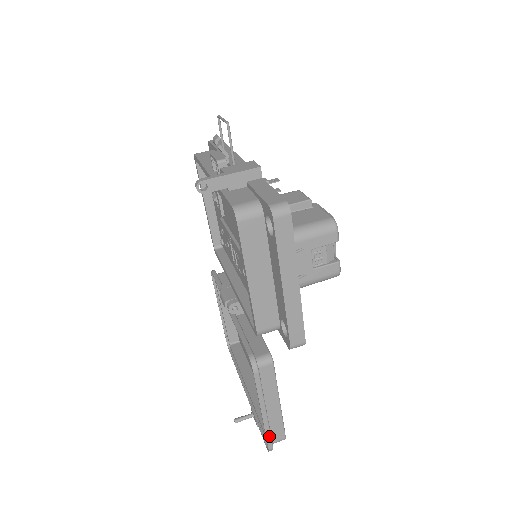
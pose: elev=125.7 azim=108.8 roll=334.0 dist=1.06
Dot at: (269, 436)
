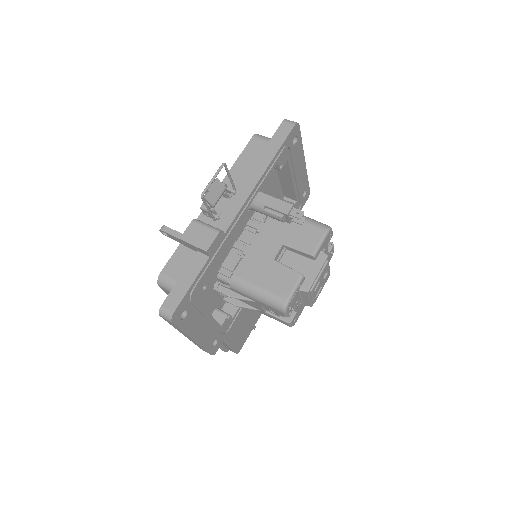
Dot at: (221, 348)
